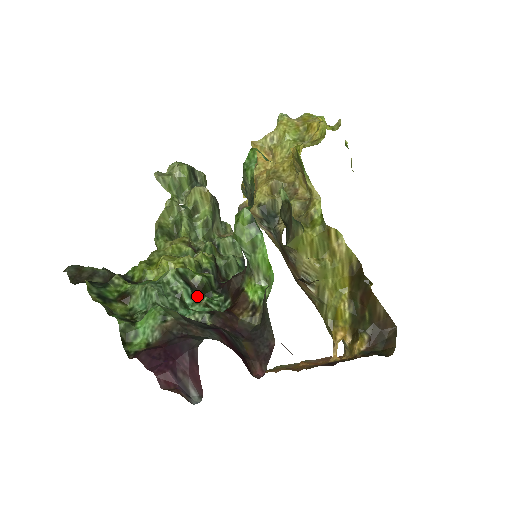
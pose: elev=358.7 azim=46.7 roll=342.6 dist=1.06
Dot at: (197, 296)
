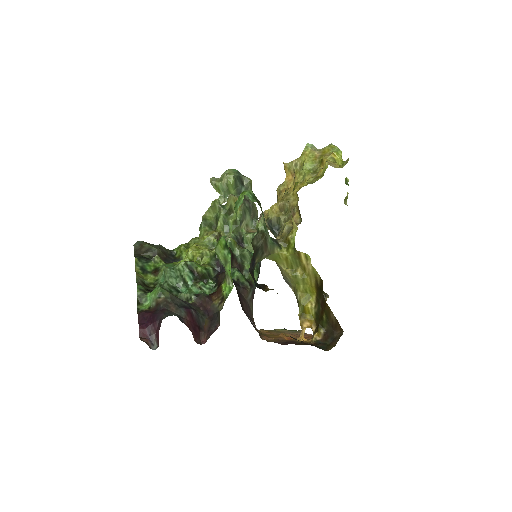
Dot at: (197, 280)
